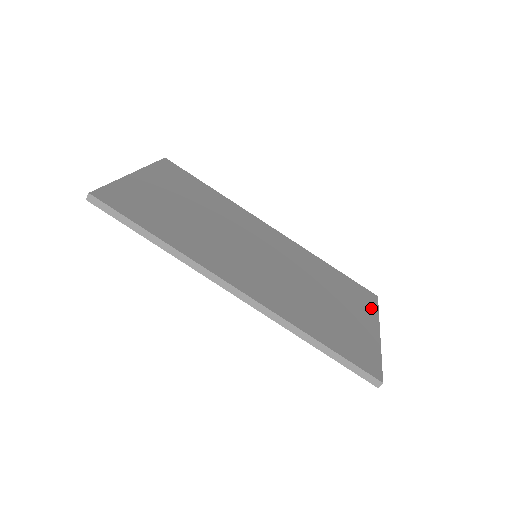
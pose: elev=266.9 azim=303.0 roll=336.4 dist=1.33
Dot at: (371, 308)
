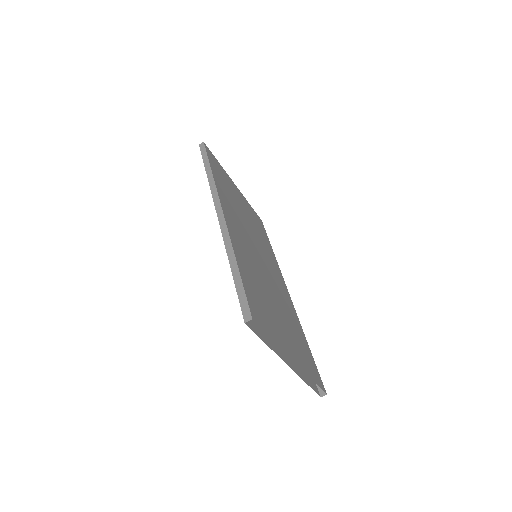
Dot at: (308, 370)
